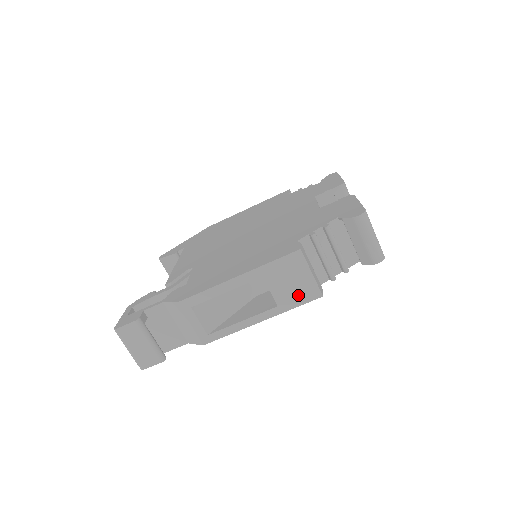
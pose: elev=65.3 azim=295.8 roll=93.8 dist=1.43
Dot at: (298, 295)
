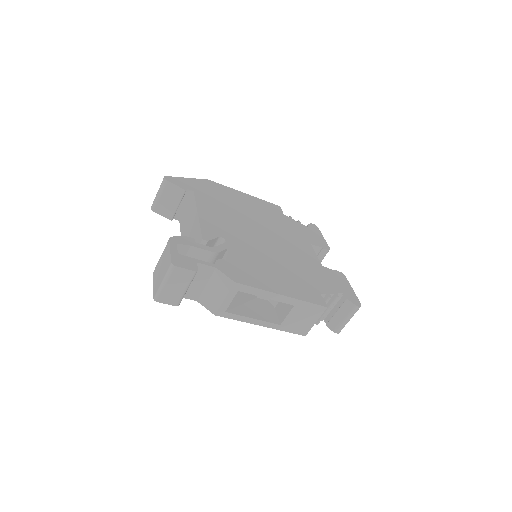
Dot at: (296, 327)
